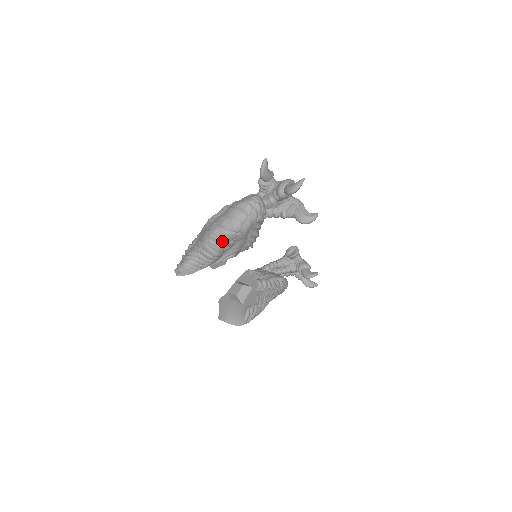
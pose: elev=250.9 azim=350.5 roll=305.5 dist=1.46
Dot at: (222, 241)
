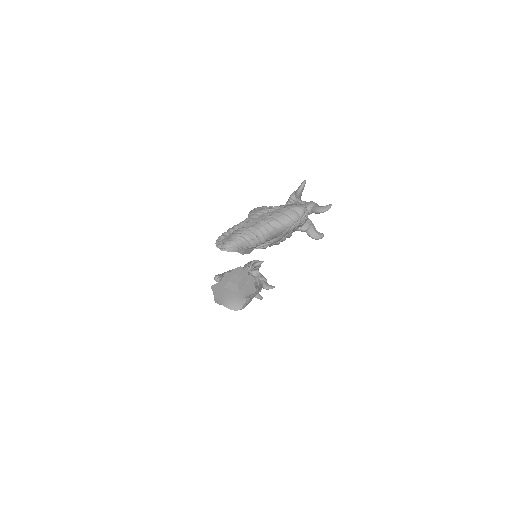
Dot at: (275, 231)
